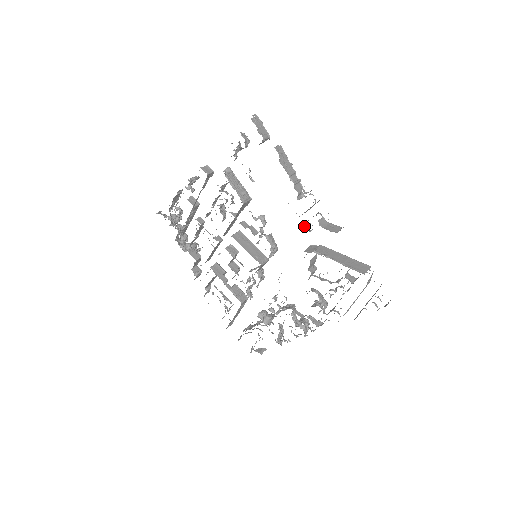
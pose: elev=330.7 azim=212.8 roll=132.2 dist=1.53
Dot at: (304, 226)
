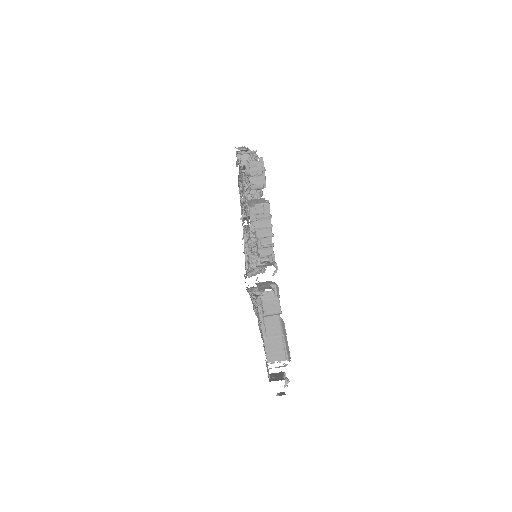
Dot at: (259, 282)
